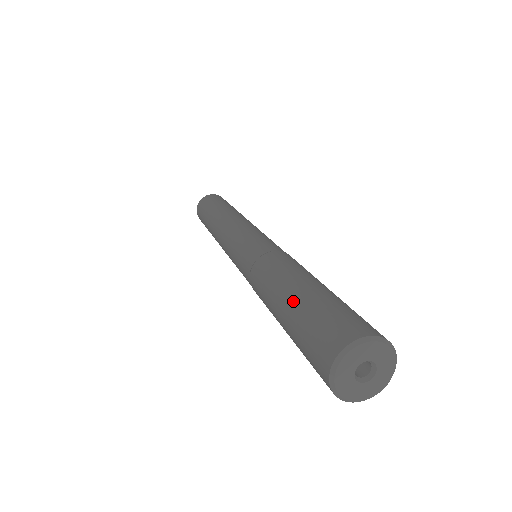
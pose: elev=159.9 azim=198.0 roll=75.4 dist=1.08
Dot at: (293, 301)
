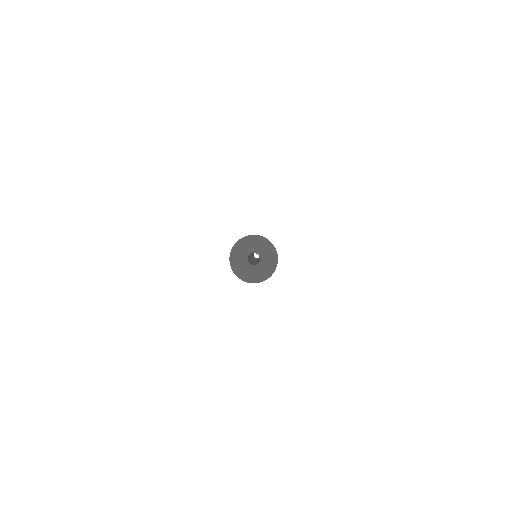
Dot at: occluded
